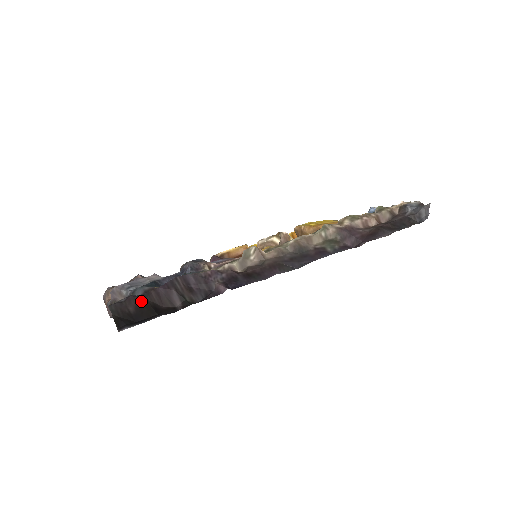
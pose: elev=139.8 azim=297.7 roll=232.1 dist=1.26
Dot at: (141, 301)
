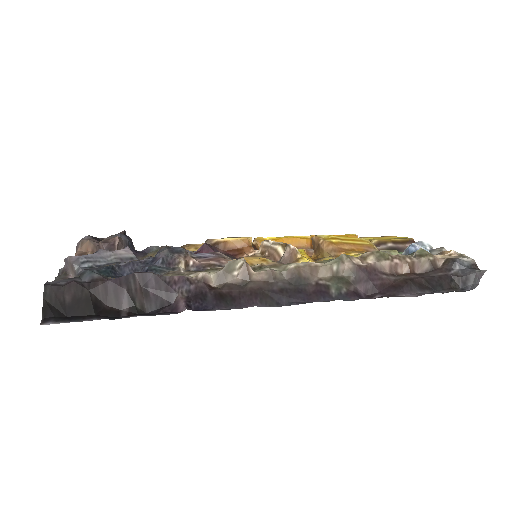
Dot at: (82, 291)
